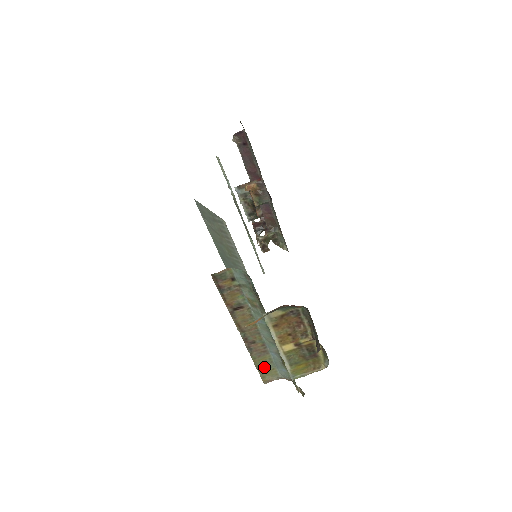
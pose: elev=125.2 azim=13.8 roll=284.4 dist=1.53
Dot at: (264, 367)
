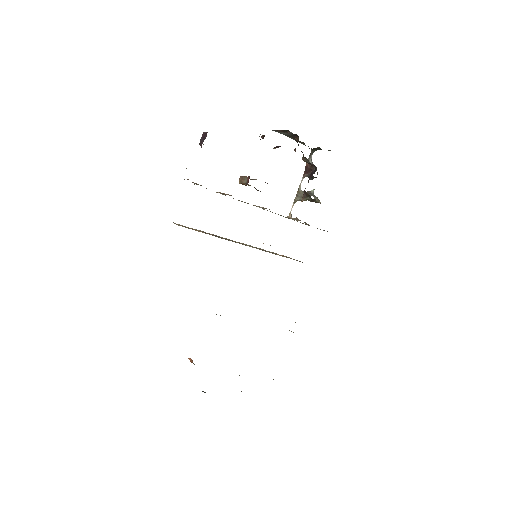
Dot at: occluded
